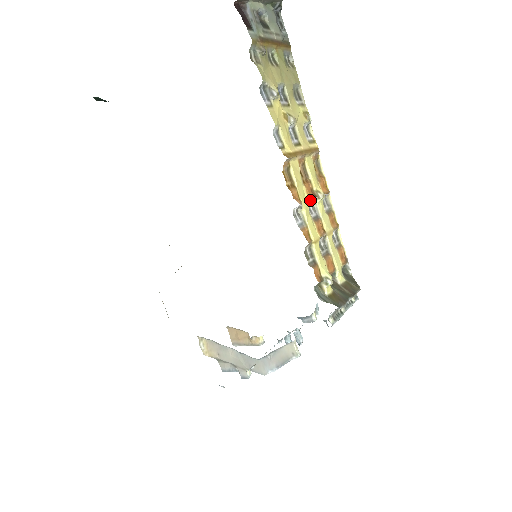
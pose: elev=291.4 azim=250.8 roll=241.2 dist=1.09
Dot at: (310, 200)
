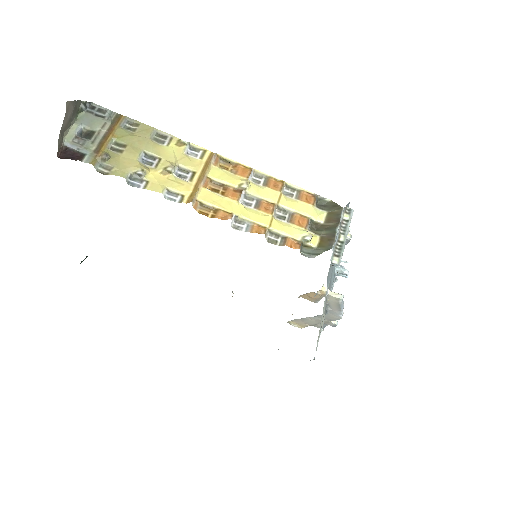
Dot at: (239, 201)
